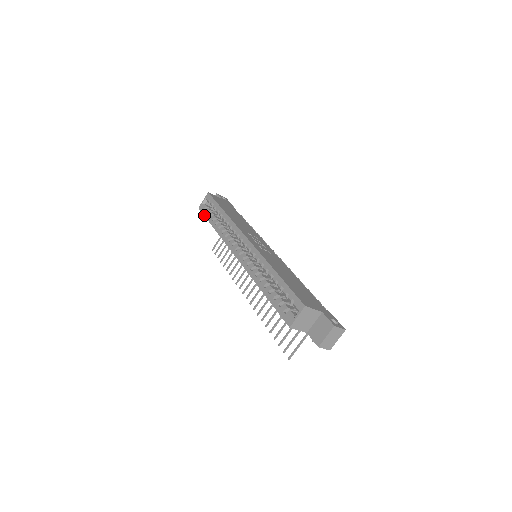
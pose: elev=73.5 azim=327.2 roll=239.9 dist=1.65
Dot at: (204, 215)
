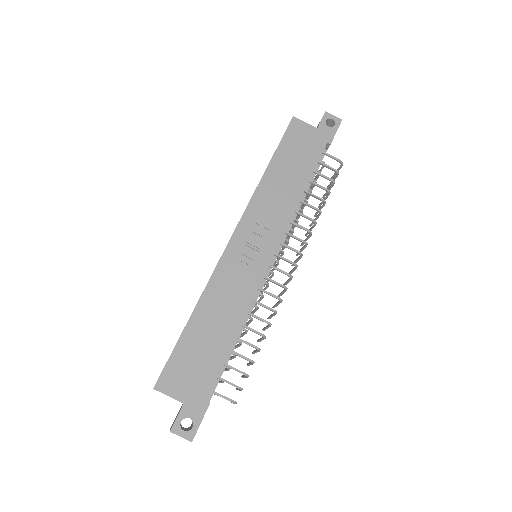
Dot at: occluded
